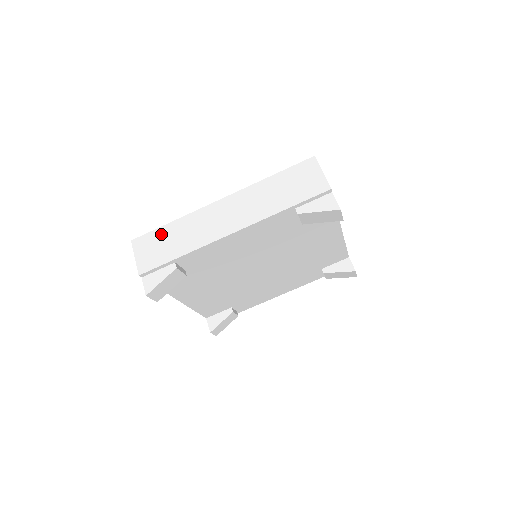
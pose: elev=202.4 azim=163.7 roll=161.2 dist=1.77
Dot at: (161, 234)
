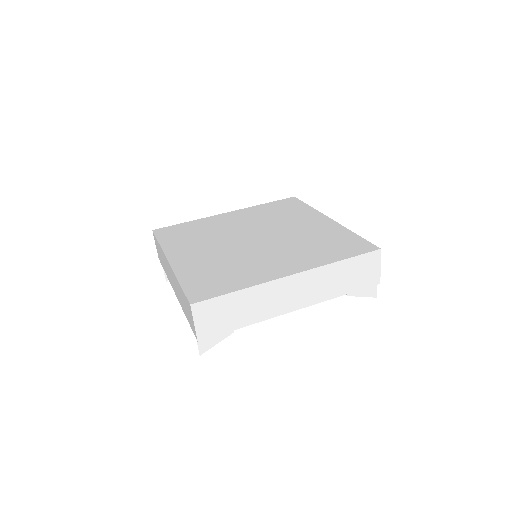
Dot at: (226, 302)
